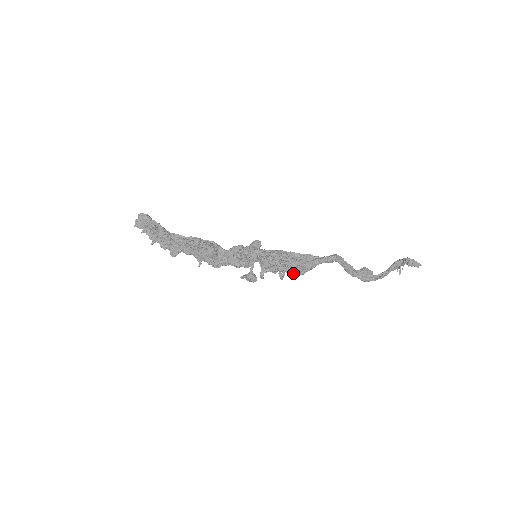
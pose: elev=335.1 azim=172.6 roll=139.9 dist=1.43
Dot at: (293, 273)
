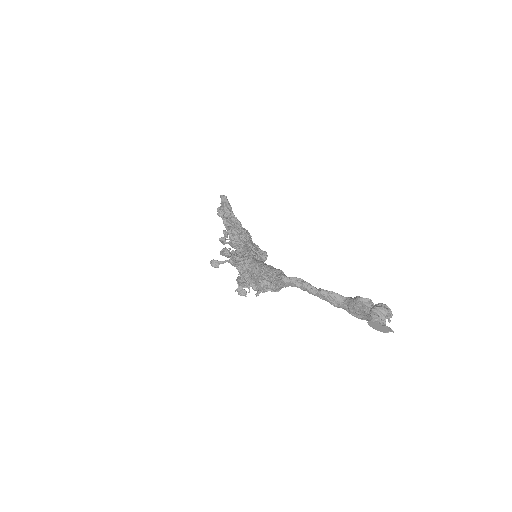
Dot at: (257, 290)
